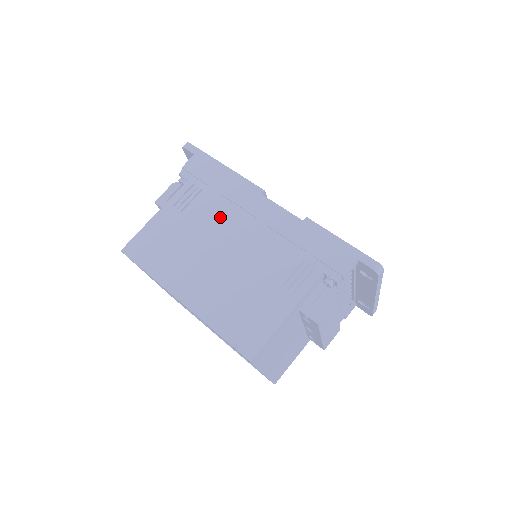
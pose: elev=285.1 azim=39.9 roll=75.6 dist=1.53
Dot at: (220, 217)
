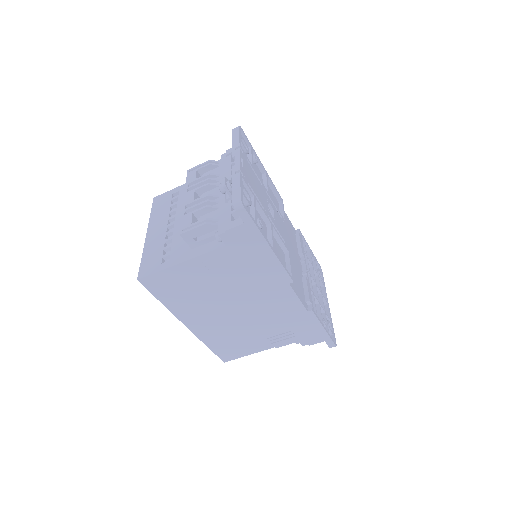
Dot at: (243, 287)
